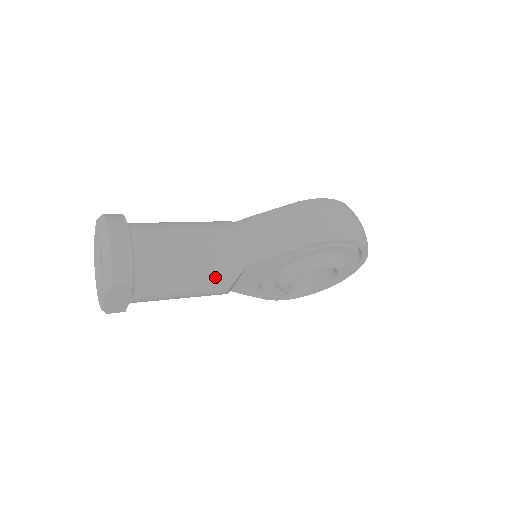
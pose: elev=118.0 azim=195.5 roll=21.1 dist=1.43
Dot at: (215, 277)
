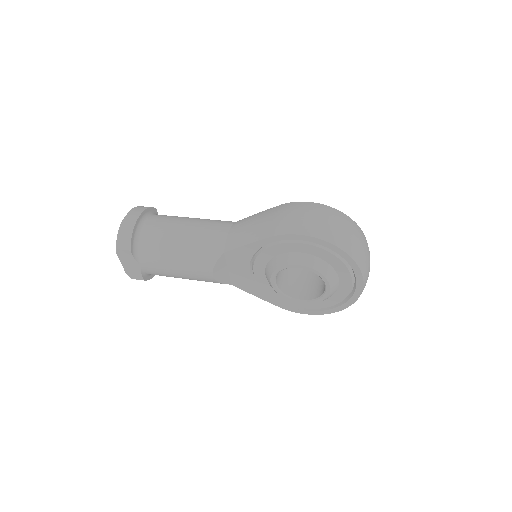
Dot at: (196, 259)
